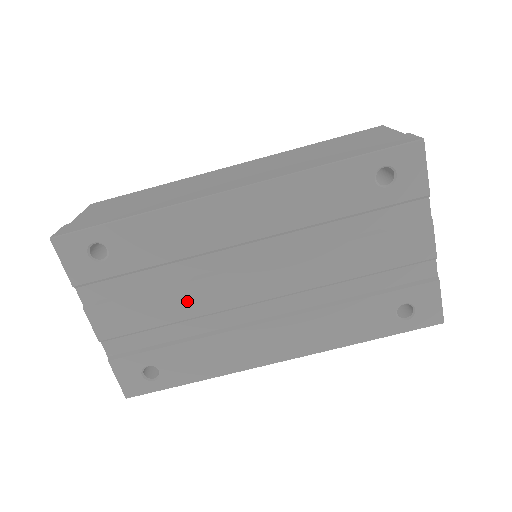
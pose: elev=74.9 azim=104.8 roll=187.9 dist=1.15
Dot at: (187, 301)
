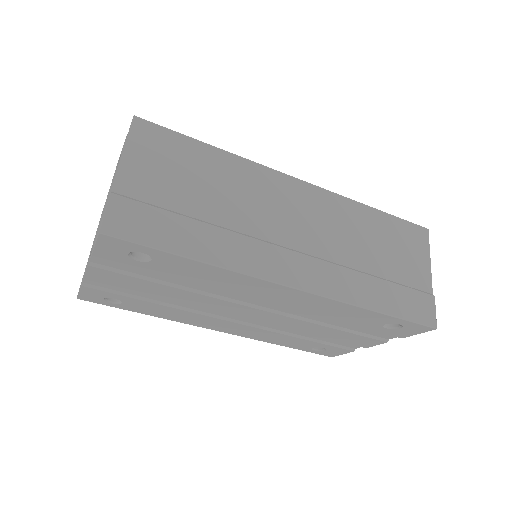
Dot at: (186, 297)
